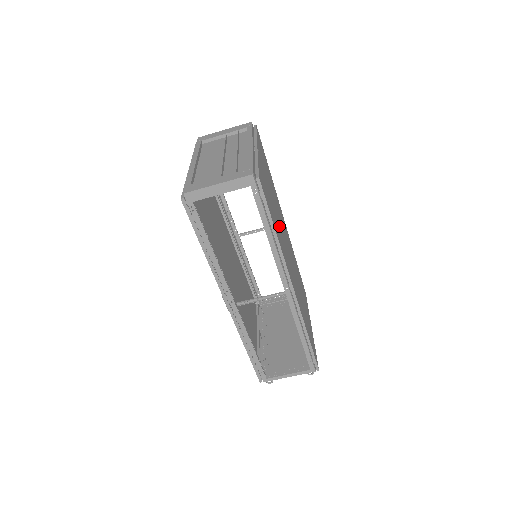
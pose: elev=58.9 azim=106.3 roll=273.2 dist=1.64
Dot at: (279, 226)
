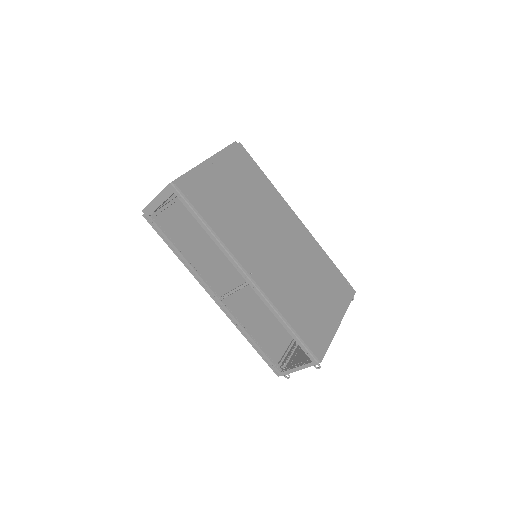
Dot at: (246, 223)
